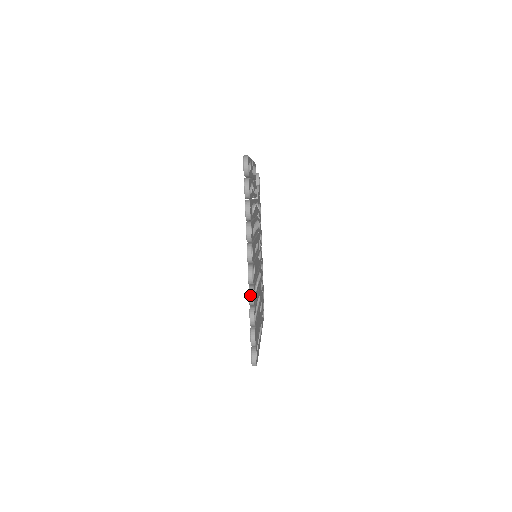
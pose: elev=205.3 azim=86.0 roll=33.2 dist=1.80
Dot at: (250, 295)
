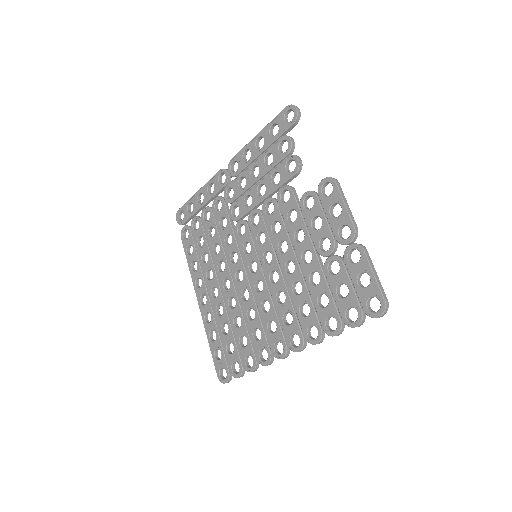
Dot at: occluded
